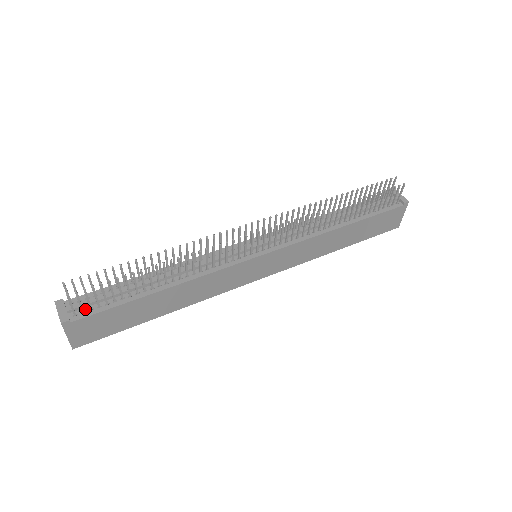
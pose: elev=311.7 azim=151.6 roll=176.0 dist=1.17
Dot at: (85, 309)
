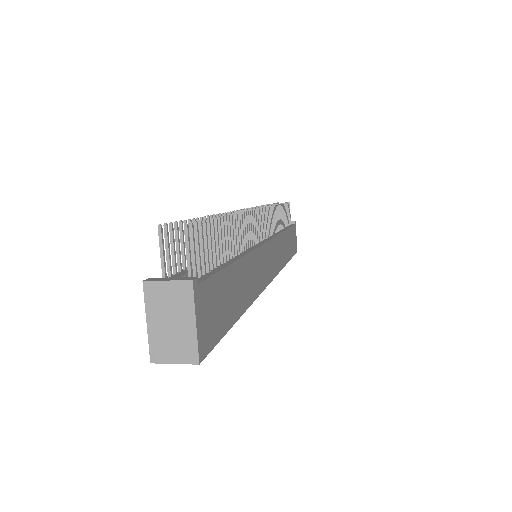
Dot at: occluded
